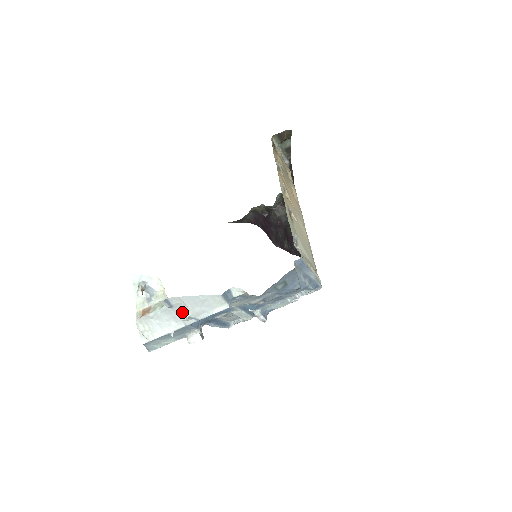
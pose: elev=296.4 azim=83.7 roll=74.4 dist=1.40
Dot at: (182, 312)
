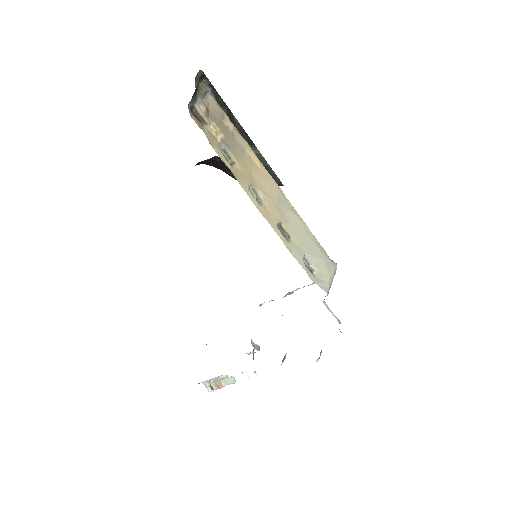
Dot at: occluded
